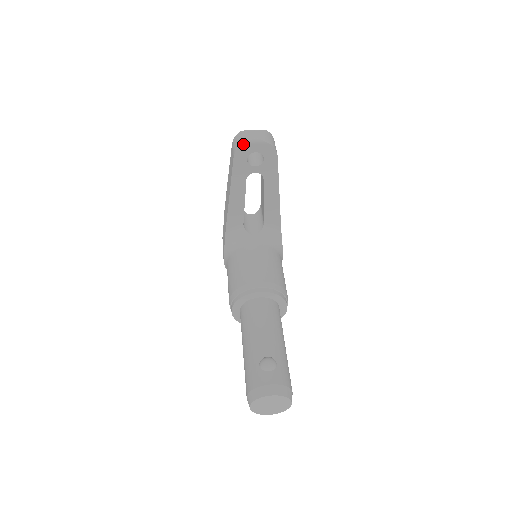
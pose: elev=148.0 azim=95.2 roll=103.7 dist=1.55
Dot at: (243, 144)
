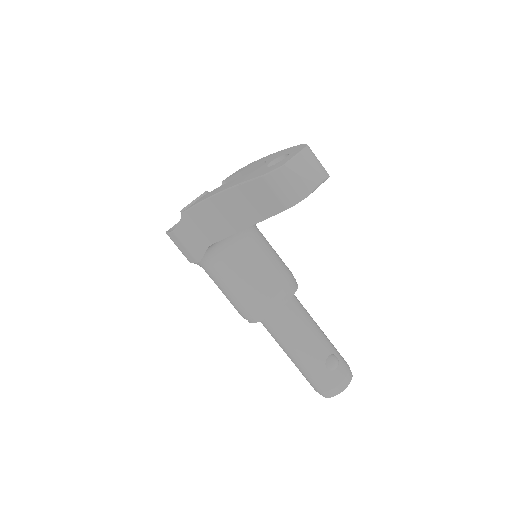
Dot at: occluded
